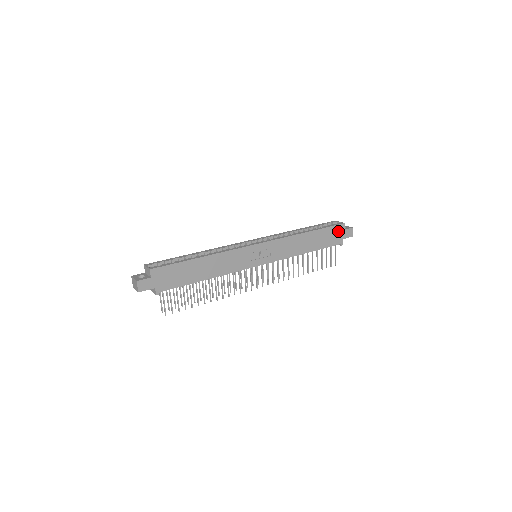
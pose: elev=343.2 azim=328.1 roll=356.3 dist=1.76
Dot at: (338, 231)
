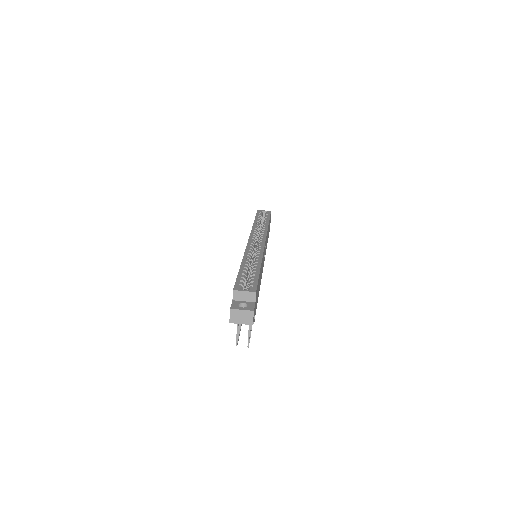
Dot at: occluded
